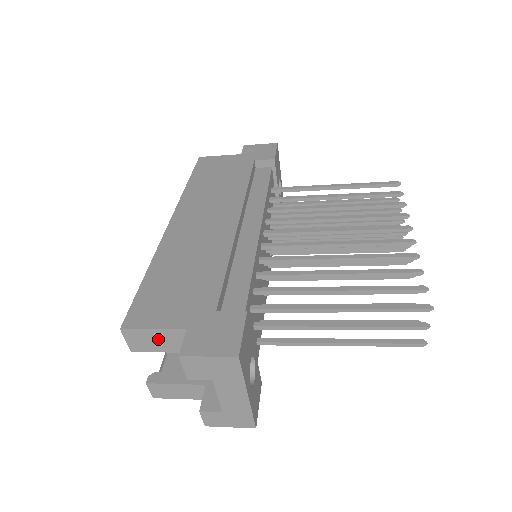
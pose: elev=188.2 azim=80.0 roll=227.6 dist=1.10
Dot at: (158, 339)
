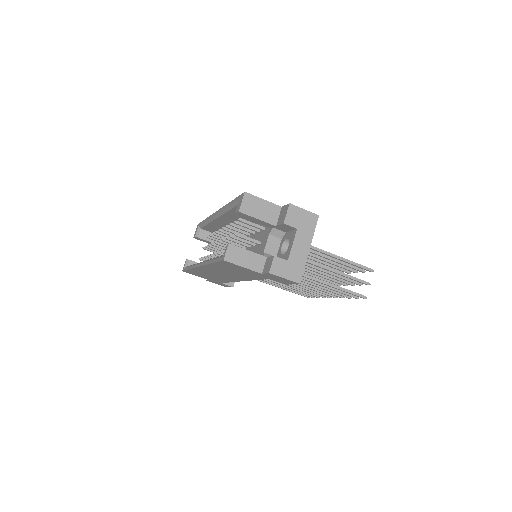
Dot at: (262, 208)
